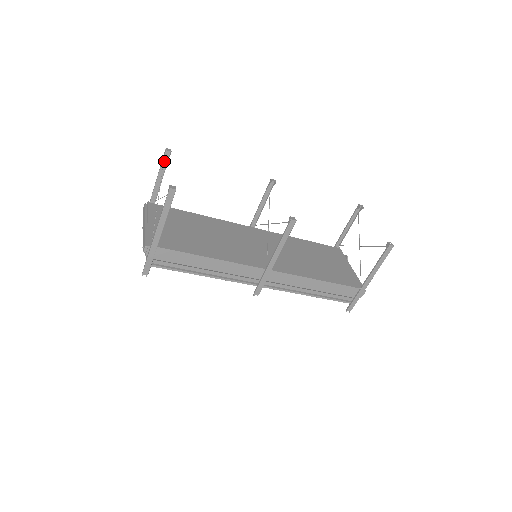
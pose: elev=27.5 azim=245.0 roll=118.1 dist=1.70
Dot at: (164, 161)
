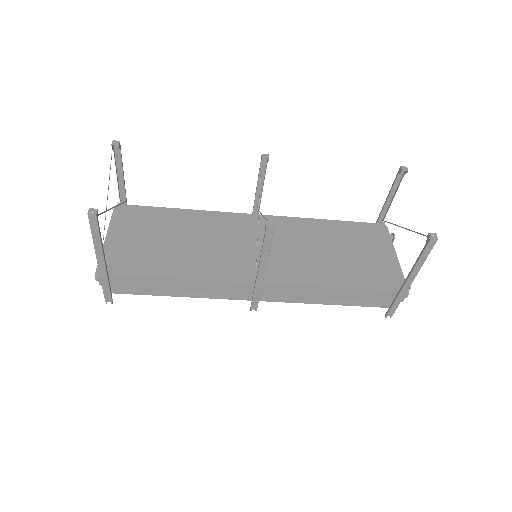
Dot at: (117, 156)
